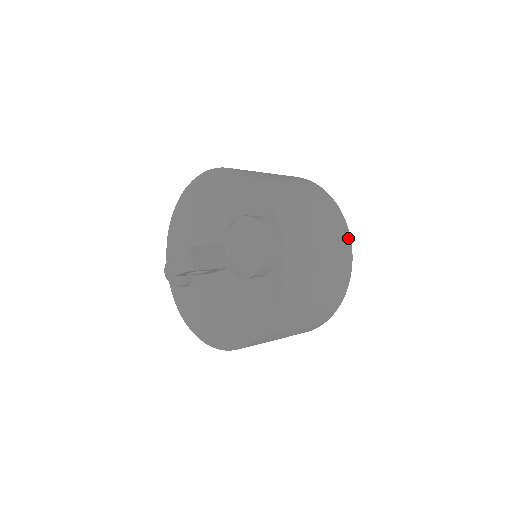
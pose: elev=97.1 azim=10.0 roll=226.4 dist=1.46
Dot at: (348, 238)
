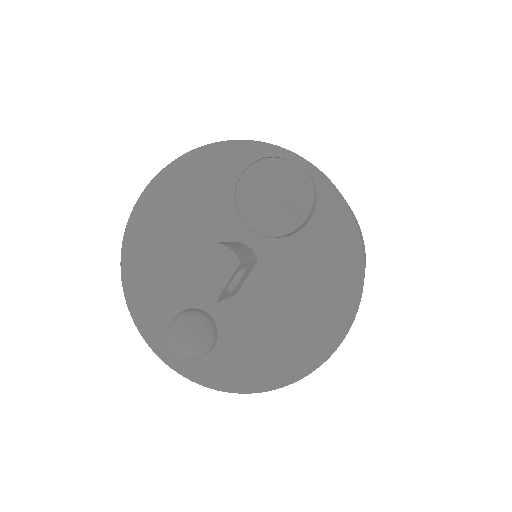
Dot at: occluded
